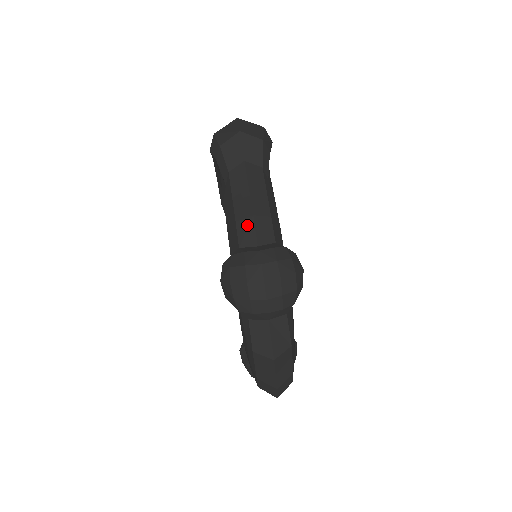
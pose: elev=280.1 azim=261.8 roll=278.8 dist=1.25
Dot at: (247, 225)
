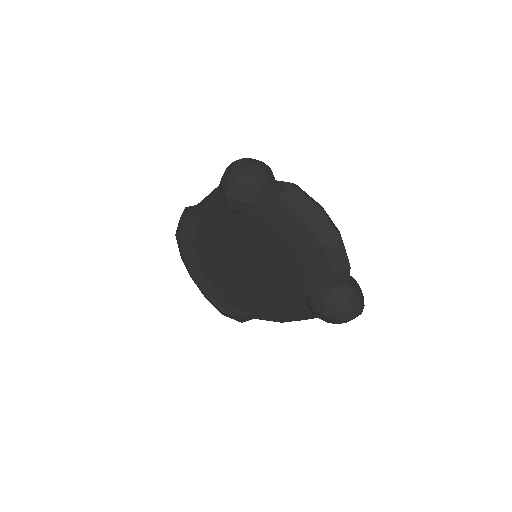
Dot at: (218, 190)
